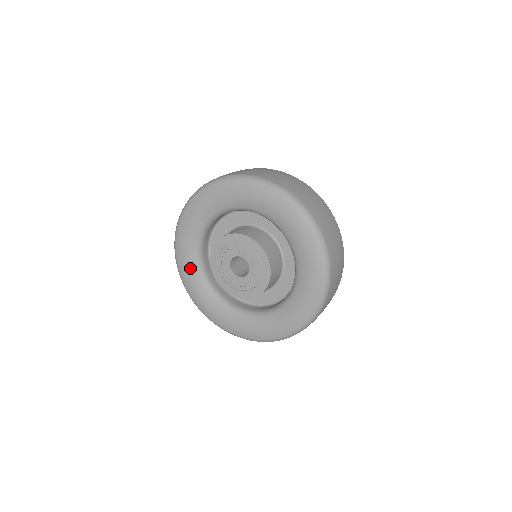
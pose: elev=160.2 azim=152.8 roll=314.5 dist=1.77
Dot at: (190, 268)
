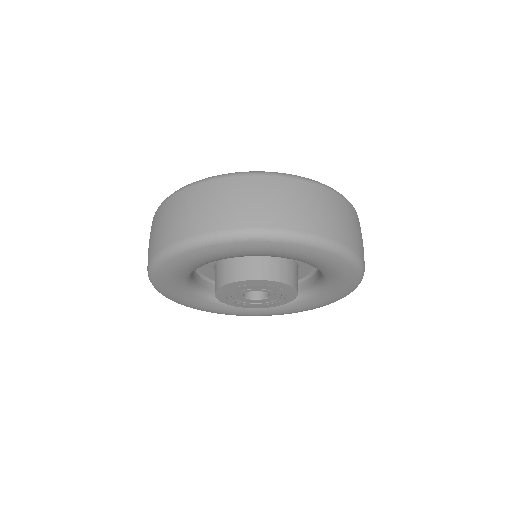
Dot at: (227, 311)
